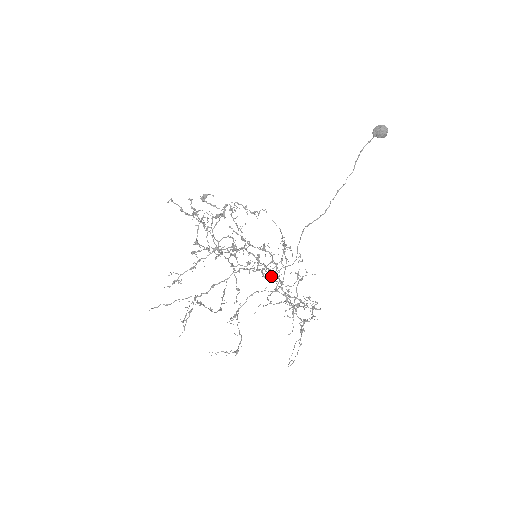
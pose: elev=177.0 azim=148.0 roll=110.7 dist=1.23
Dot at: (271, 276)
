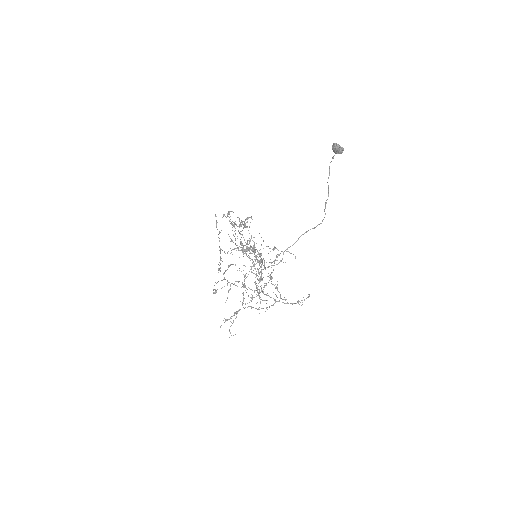
Dot at: (259, 272)
